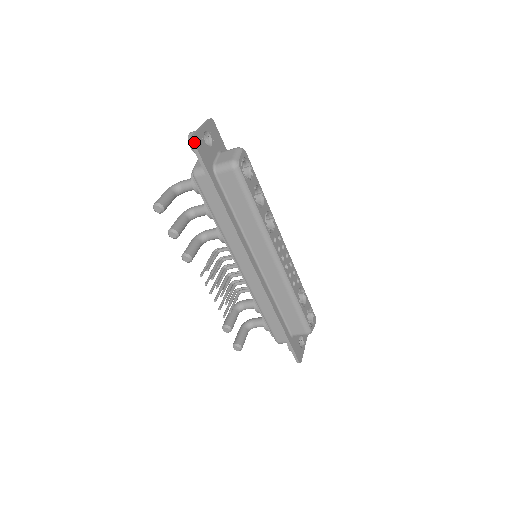
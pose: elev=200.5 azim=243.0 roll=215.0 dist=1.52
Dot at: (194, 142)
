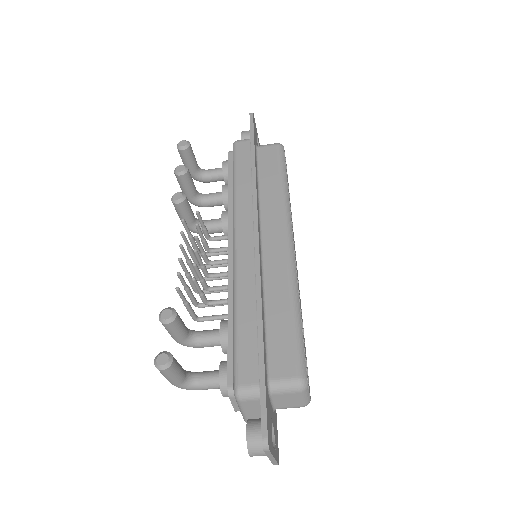
Dot at: (253, 114)
